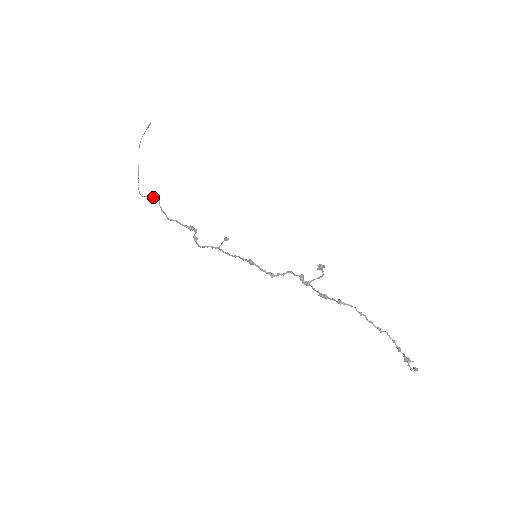
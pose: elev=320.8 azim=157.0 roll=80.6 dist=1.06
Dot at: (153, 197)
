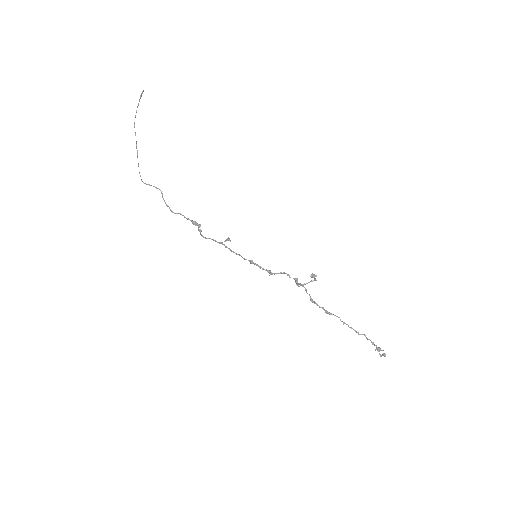
Dot at: (156, 188)
